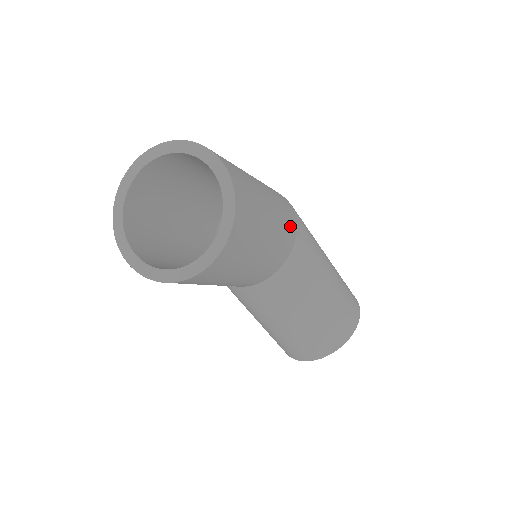
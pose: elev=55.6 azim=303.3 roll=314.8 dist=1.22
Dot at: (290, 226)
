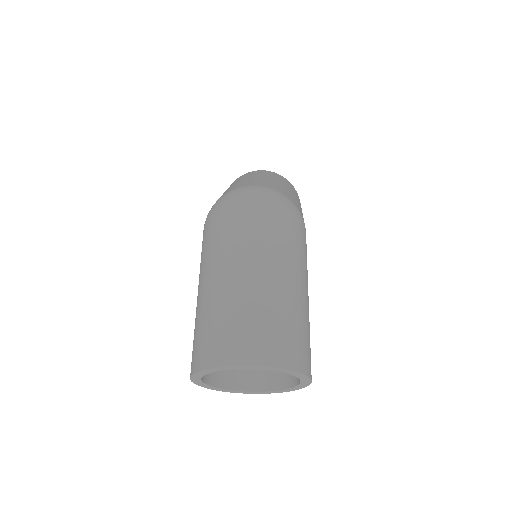
Dot at: occluded
